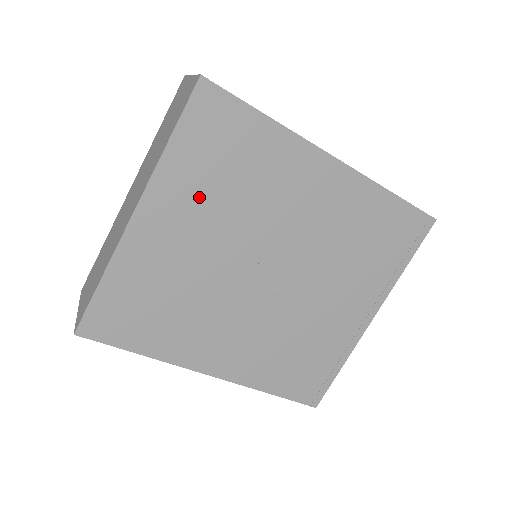
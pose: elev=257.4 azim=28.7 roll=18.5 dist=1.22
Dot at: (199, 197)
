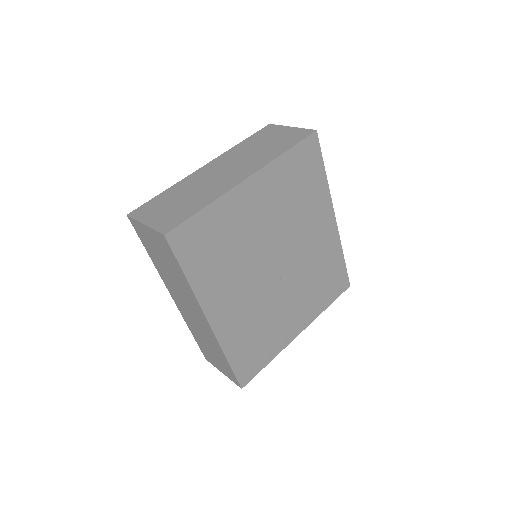
Dot at: (278, 193)
